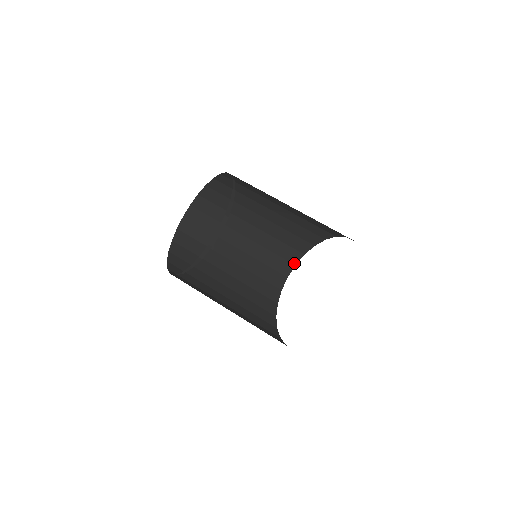
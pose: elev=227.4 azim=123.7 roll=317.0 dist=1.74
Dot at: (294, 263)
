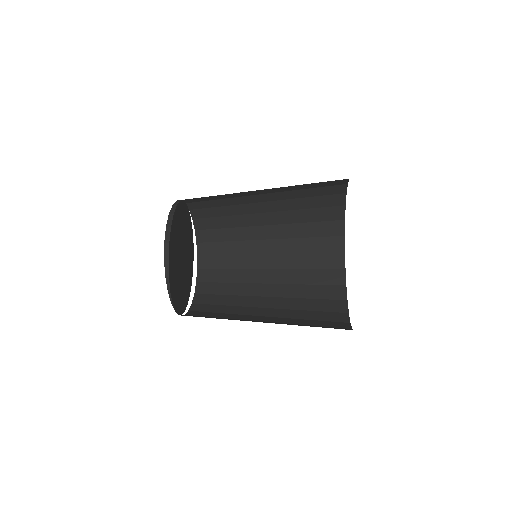
Dot at: (342, 268)
